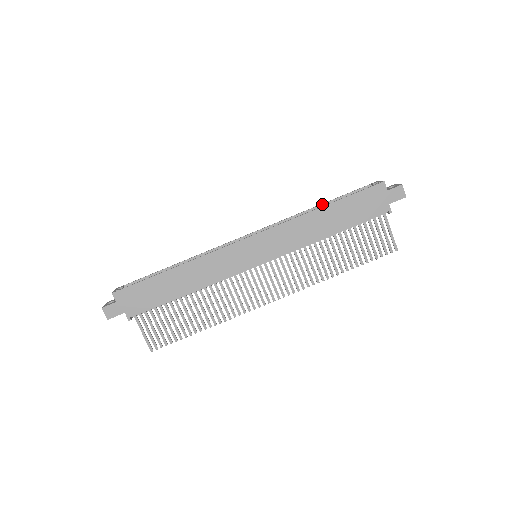
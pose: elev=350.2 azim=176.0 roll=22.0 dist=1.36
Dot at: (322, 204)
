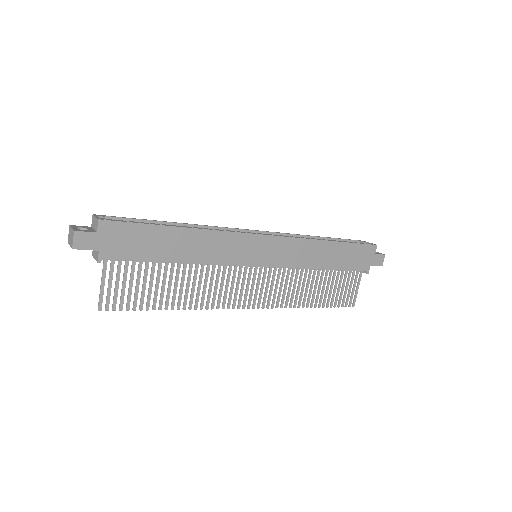
Dot at: (323, 237)
